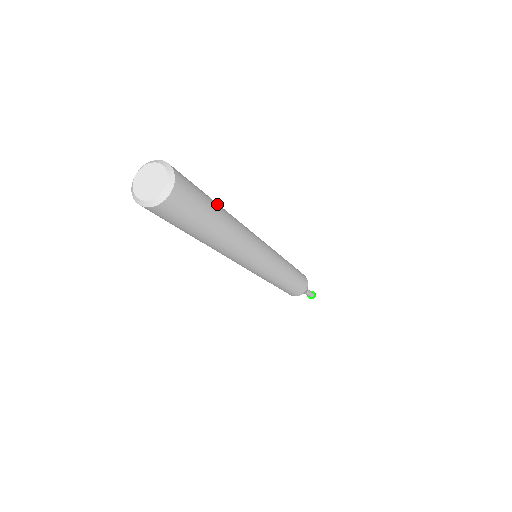
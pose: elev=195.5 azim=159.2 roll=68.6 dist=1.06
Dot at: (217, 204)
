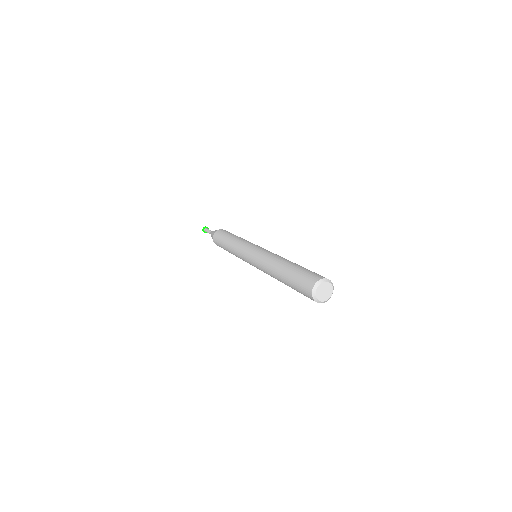
Dot at: occluded
